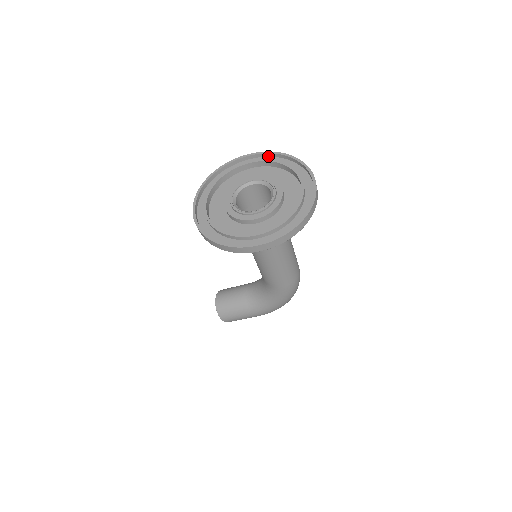
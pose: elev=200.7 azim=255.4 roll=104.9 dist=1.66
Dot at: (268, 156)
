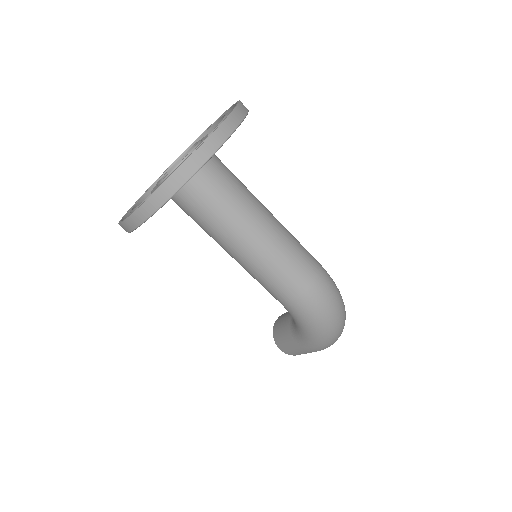
Dot at: occluded
